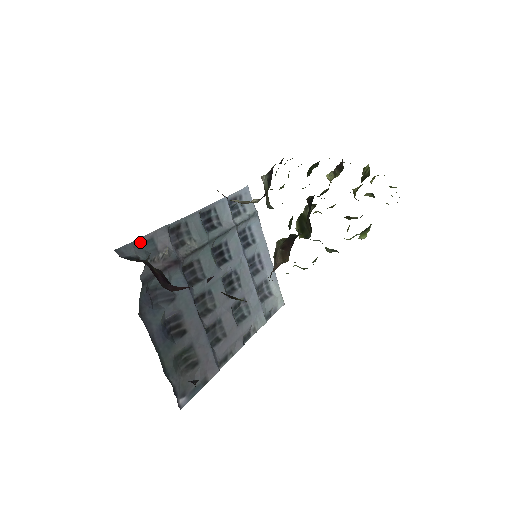
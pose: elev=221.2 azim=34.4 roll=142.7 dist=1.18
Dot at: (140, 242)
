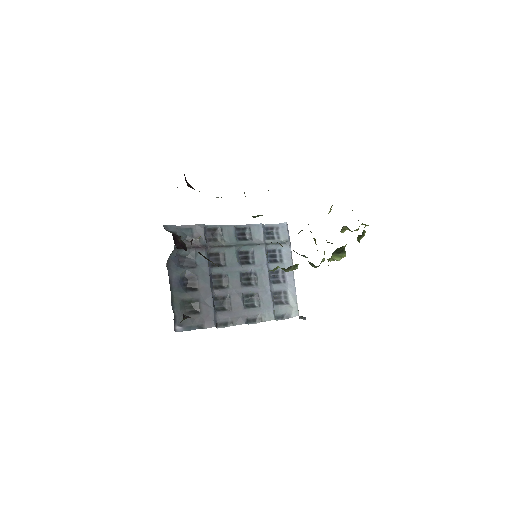
Dot at: (182, 228)
